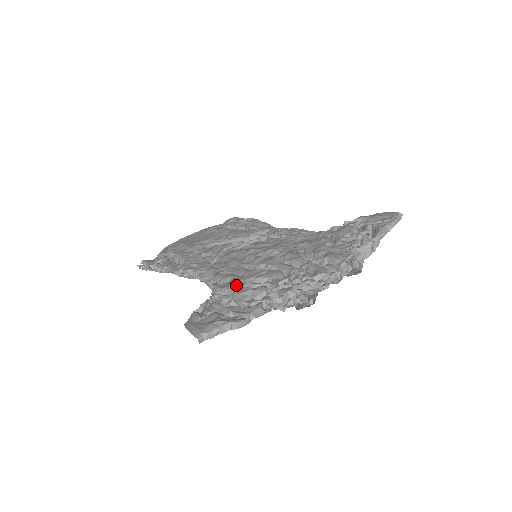
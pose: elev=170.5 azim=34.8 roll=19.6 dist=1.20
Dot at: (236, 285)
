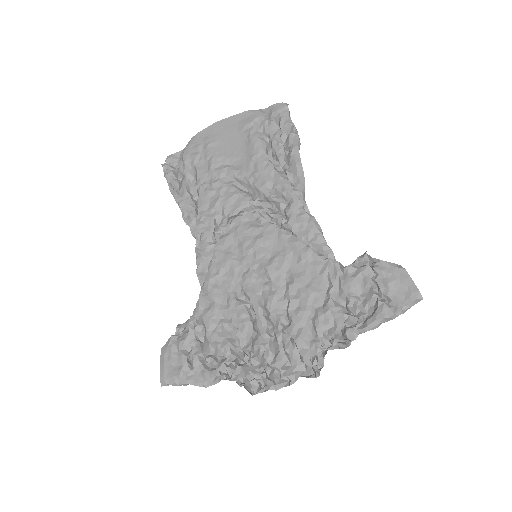
Dot at: (211, 323)
